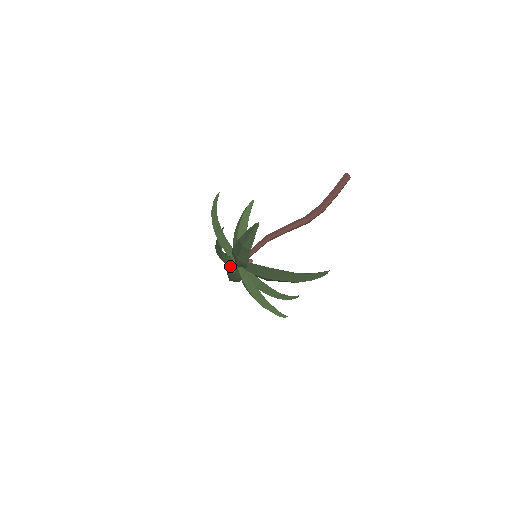
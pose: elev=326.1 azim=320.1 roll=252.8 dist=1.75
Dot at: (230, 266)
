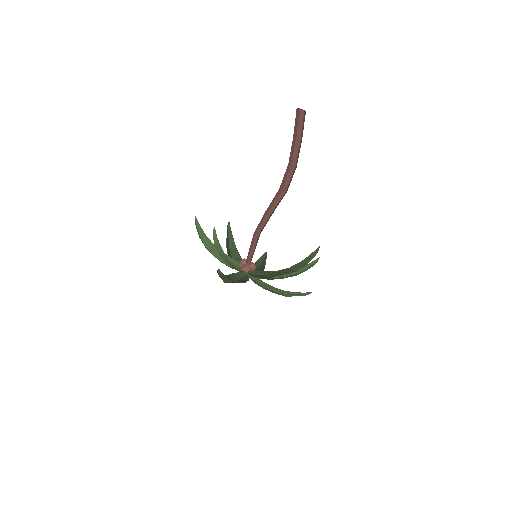
Dot at: occluded
